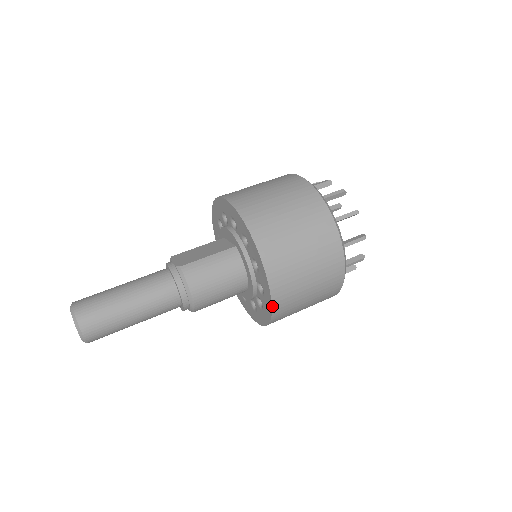
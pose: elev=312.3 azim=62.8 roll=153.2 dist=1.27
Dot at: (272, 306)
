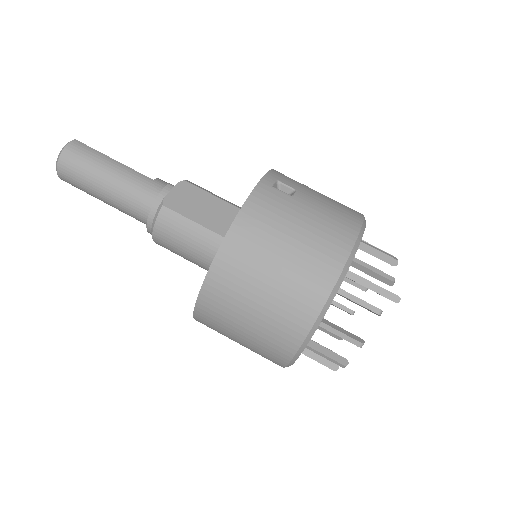
Dot at: (194, 318)
